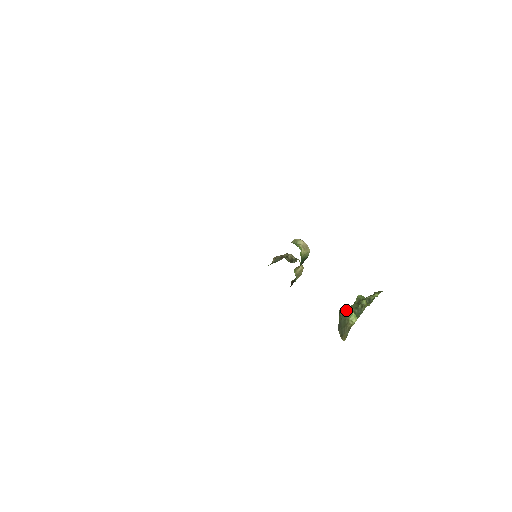
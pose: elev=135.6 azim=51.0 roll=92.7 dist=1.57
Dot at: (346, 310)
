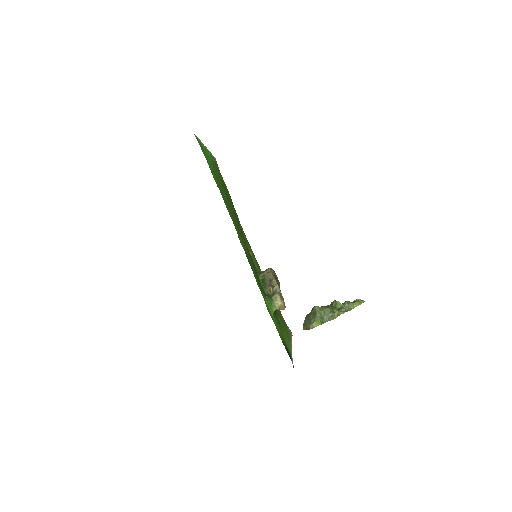
Dot at: (317, 313)
